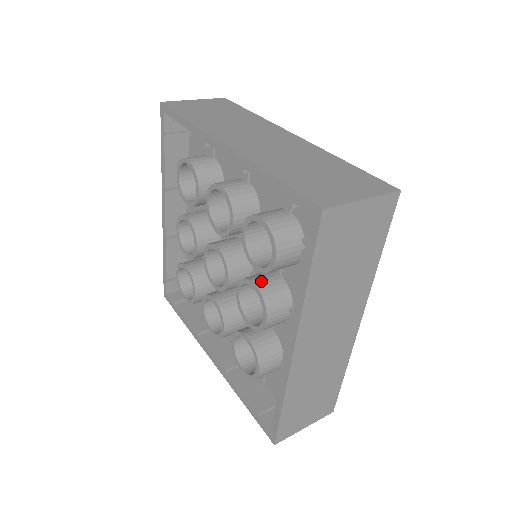
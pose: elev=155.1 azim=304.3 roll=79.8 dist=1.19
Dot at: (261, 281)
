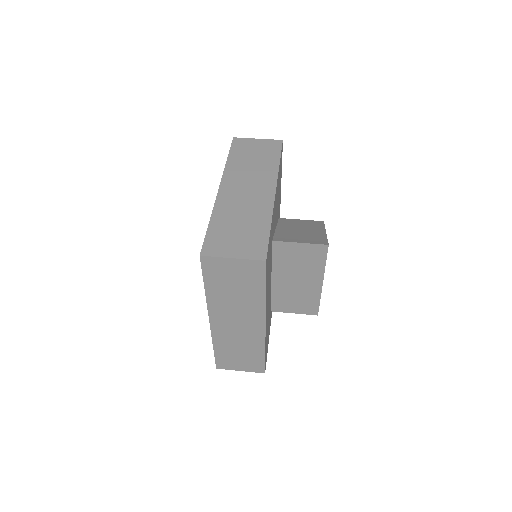
Dot at: occluded
